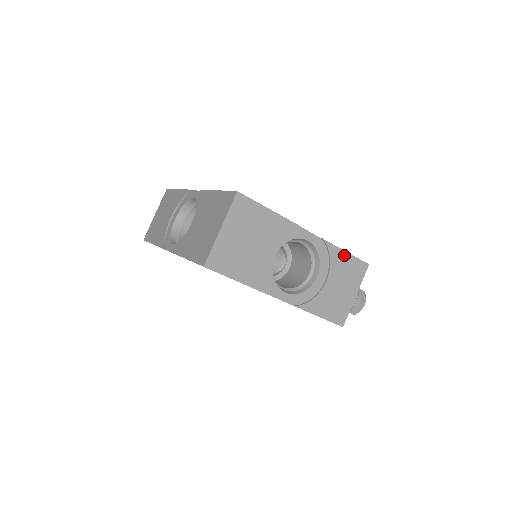
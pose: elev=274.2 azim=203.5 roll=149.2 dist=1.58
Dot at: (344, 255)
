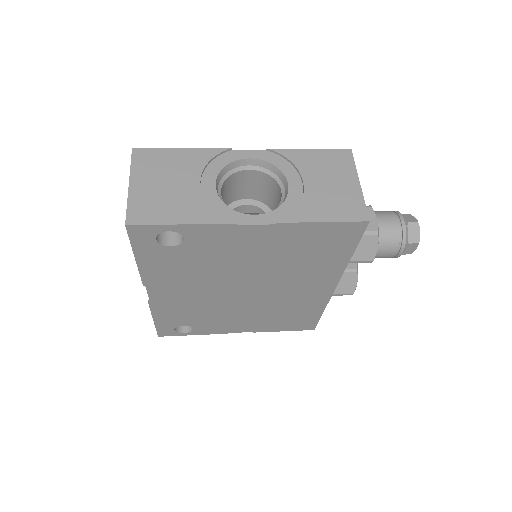
Dot at: (308, 153)
